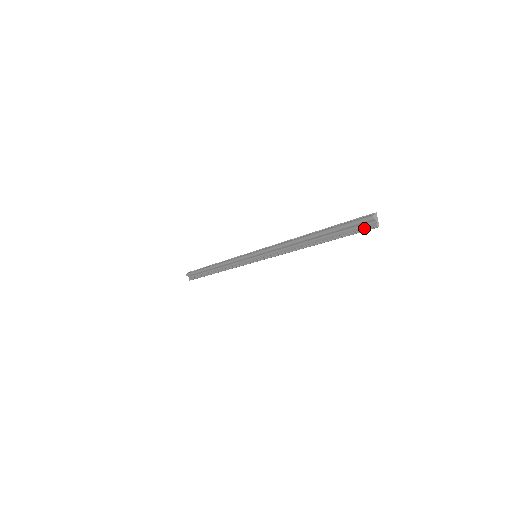
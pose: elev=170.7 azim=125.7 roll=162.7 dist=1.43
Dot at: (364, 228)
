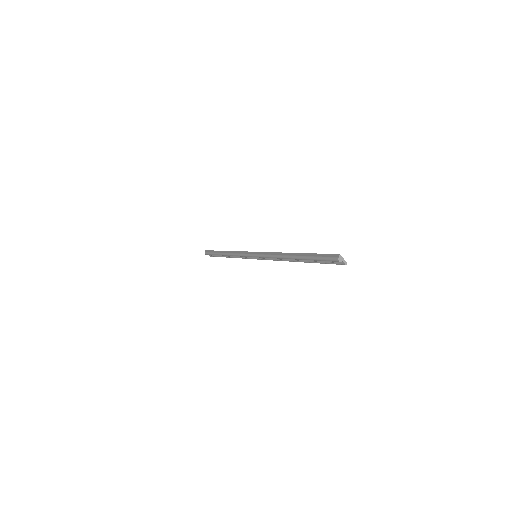
Dot at: (335, 263)
